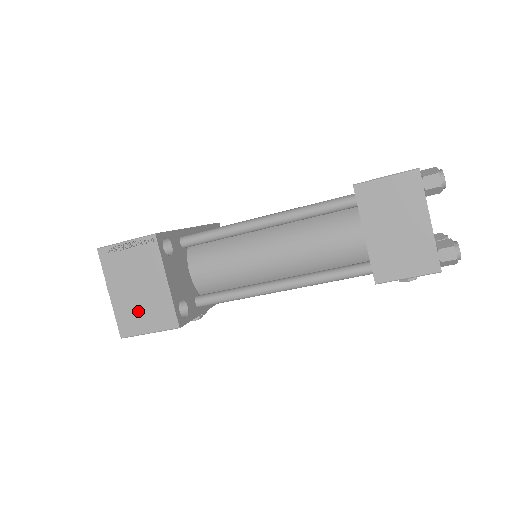
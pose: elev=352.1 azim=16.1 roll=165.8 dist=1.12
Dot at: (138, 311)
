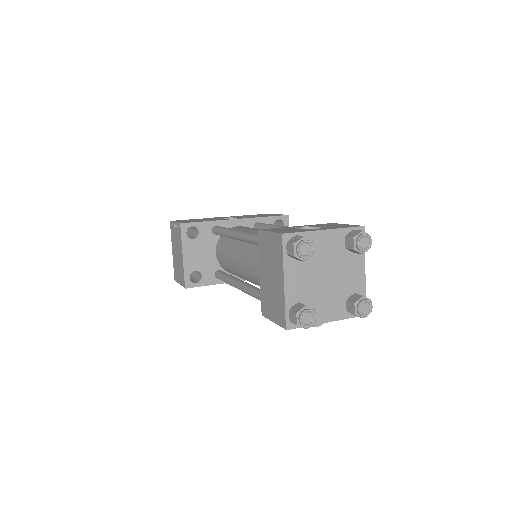
Dot at: (177, 268)
